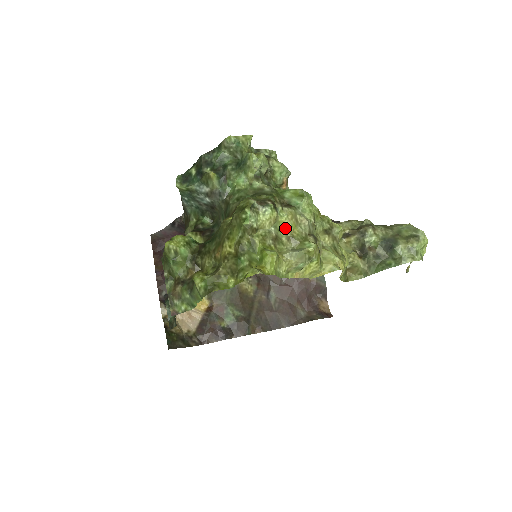
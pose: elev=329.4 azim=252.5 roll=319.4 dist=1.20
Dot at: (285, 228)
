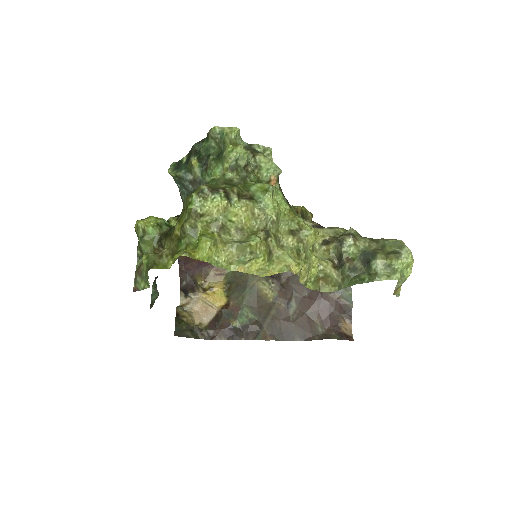
Dot at: (236, 219)
